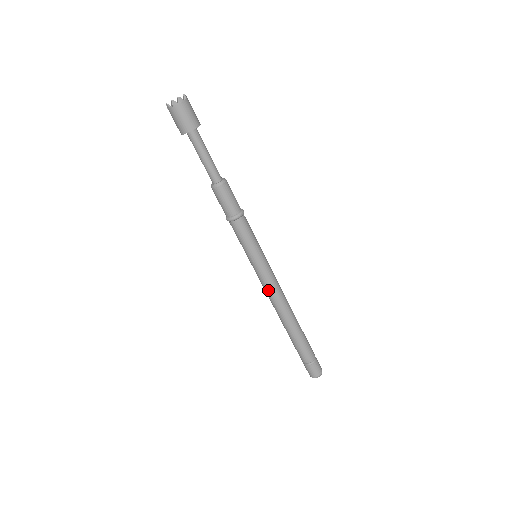
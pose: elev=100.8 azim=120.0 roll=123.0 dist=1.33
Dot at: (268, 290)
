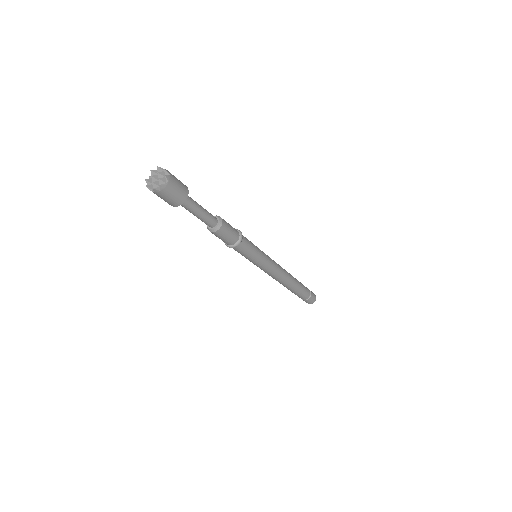
Dot at: (268, 274)
